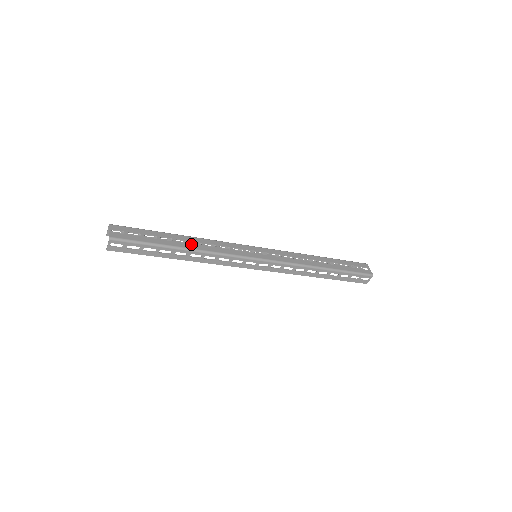
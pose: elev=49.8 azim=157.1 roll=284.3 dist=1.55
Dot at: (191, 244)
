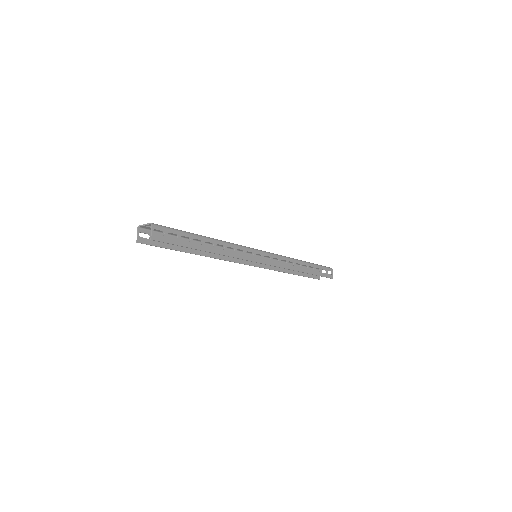
Dot at: occluded
